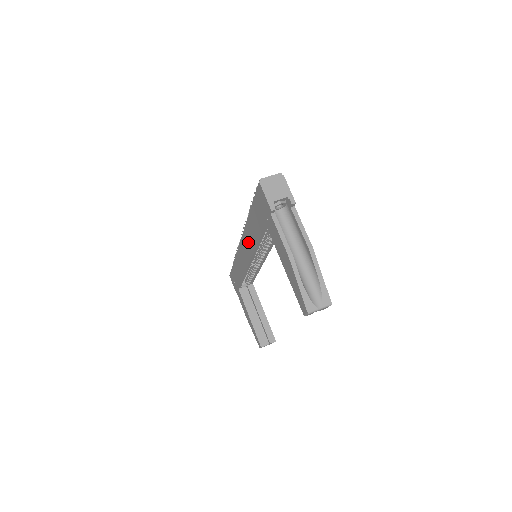
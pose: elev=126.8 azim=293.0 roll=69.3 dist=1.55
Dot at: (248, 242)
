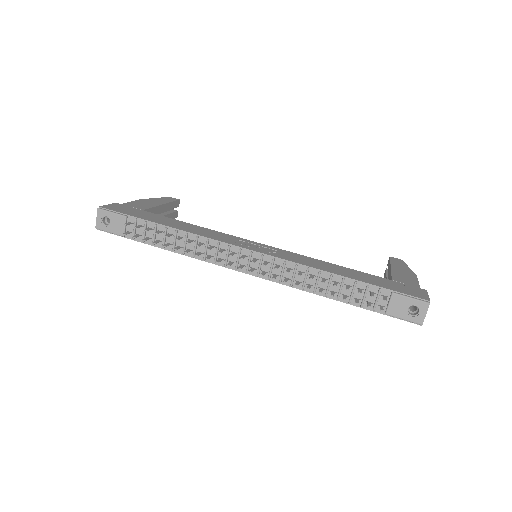
Dot at: occluded
